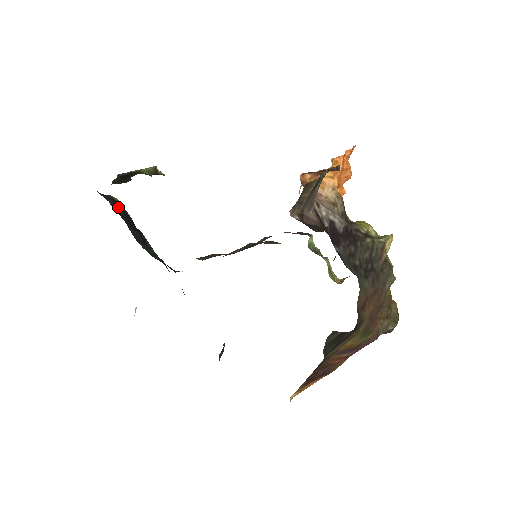
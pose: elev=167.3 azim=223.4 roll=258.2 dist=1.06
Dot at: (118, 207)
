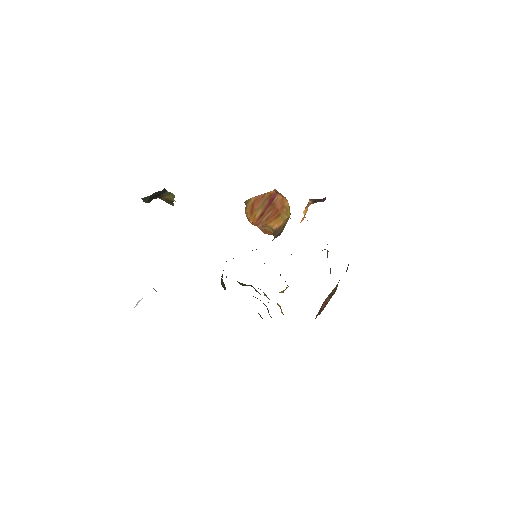
Dot at: occluded
